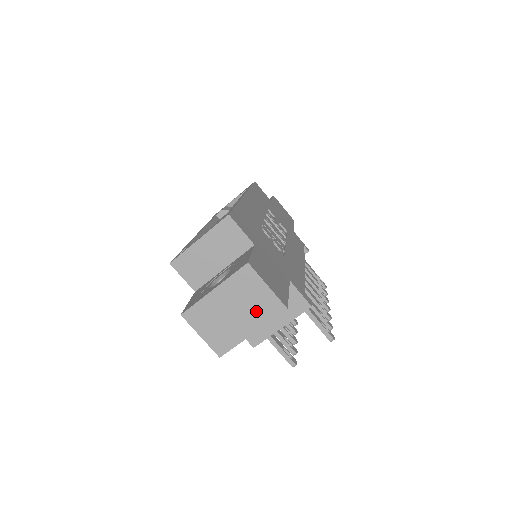
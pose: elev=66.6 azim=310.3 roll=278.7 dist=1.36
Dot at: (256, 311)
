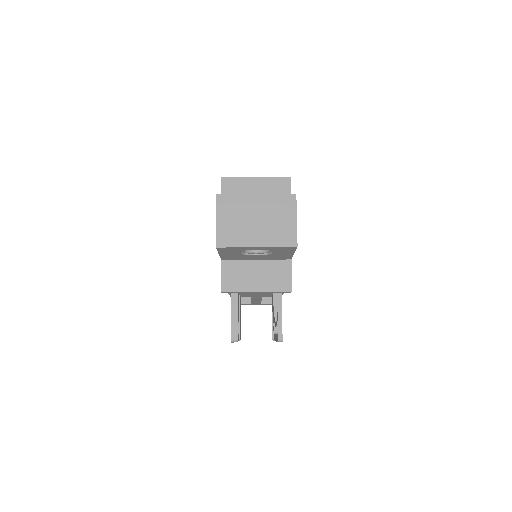
Dot at: (273, 232)
